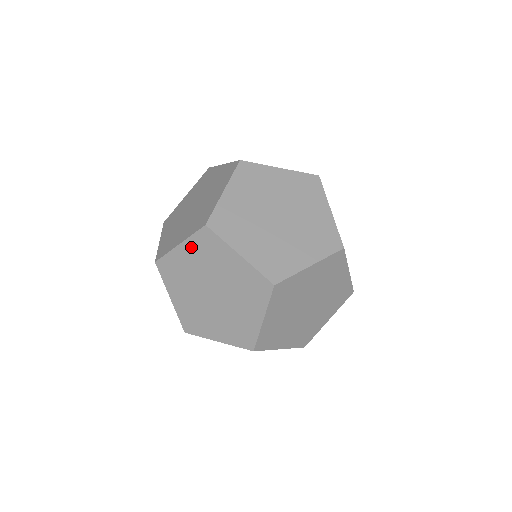
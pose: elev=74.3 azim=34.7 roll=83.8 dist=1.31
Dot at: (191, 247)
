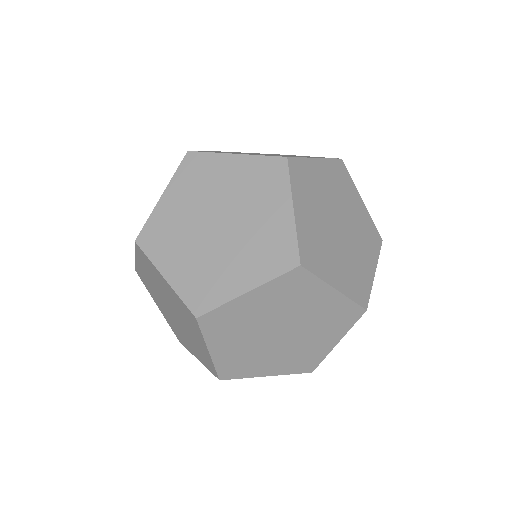
Dot at: (177, 187)
